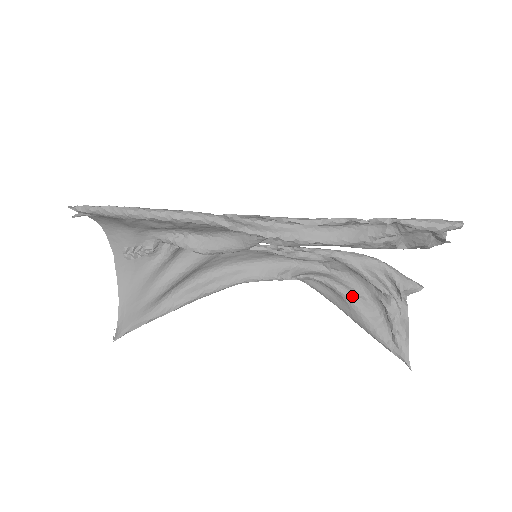
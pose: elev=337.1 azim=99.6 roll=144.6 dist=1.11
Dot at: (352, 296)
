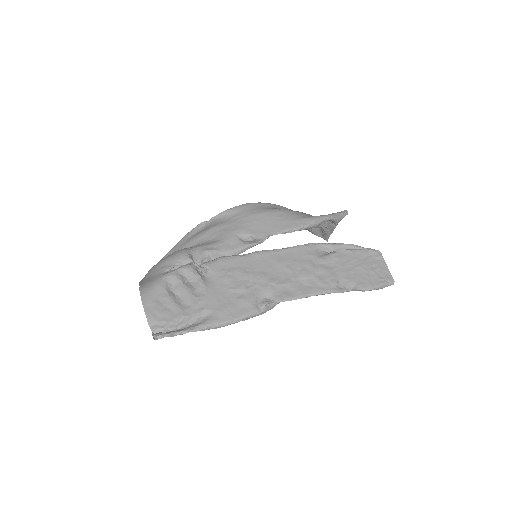
Dot at: occluded
